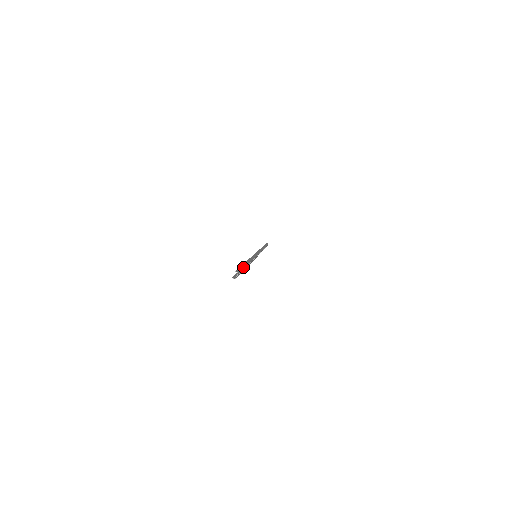
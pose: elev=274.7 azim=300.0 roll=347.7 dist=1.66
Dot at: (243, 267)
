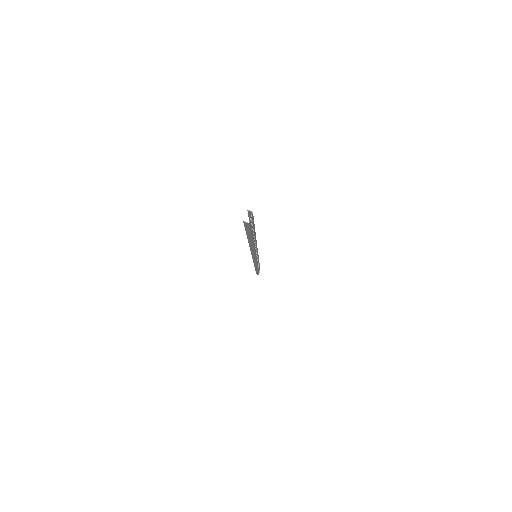
Dot at: occluded
